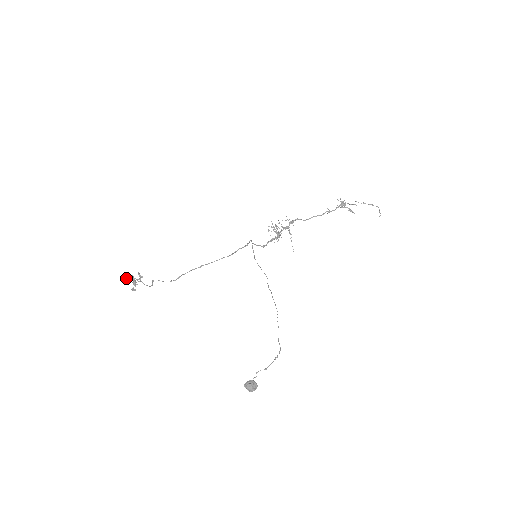
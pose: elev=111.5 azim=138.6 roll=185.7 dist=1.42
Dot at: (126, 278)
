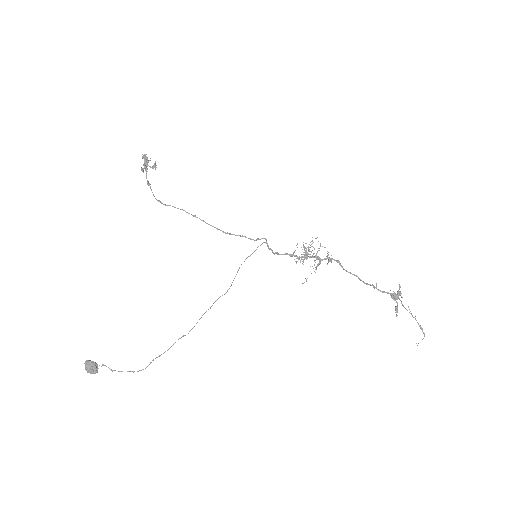
Dot at: (143, 155)
